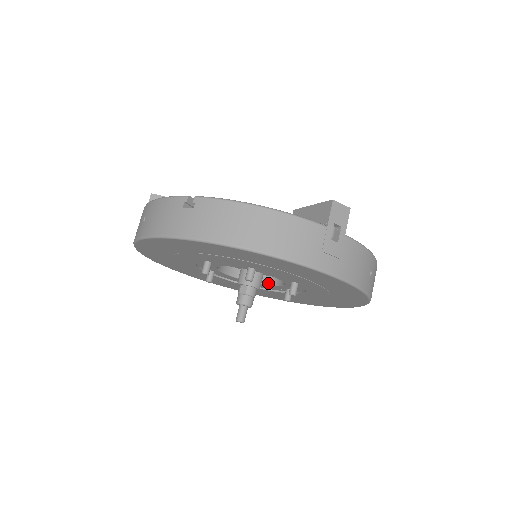
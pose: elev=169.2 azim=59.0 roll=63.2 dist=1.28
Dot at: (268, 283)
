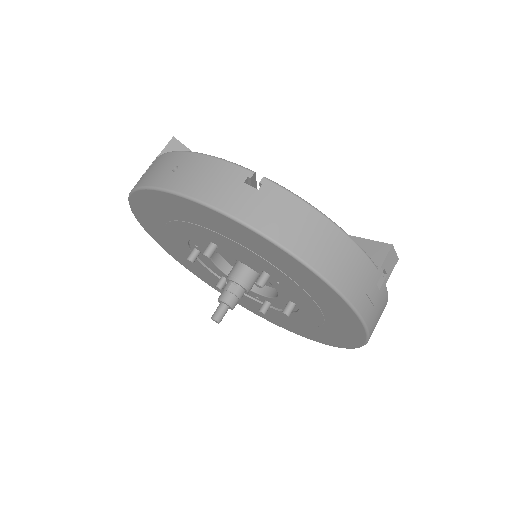
Dot at: occluded
